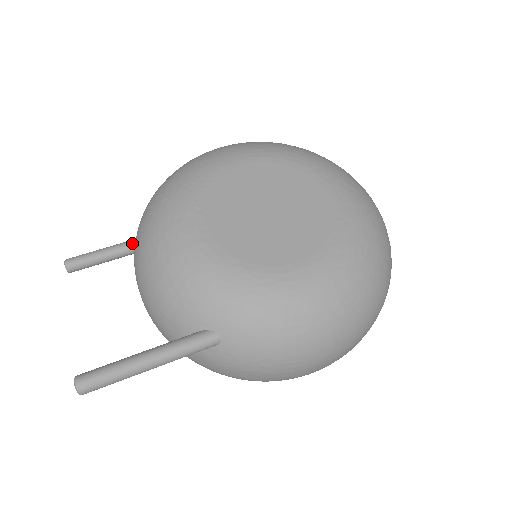
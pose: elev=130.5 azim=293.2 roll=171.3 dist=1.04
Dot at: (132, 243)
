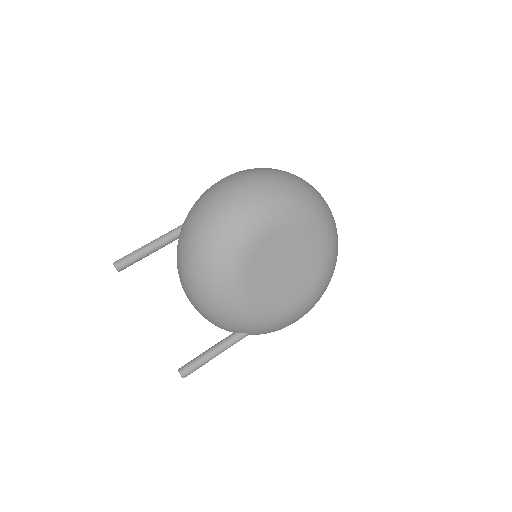
Dot at: (163, 244)
